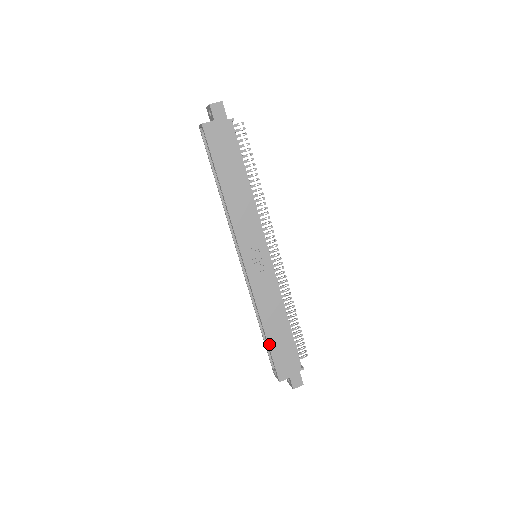
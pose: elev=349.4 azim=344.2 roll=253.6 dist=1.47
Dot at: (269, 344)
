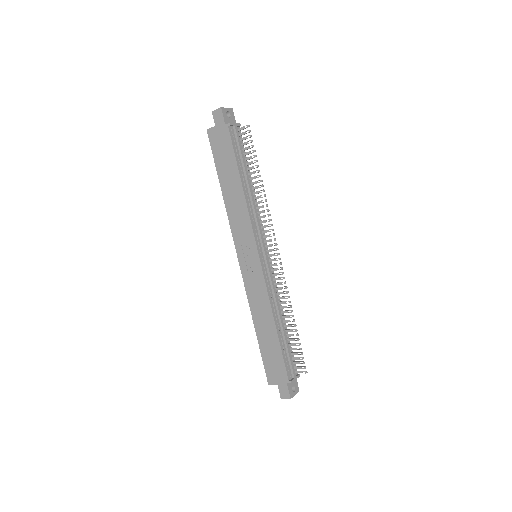
Dot at: (259, 344)
